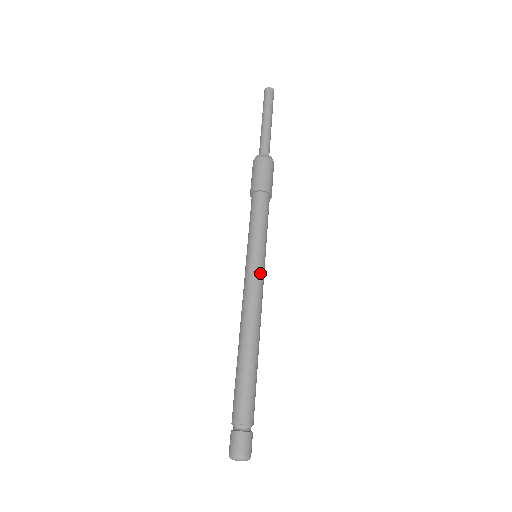
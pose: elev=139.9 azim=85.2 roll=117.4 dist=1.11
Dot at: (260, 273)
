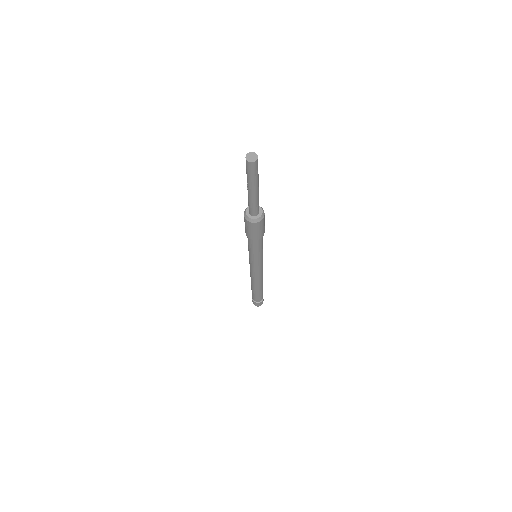
Dot at: (262, 266)
